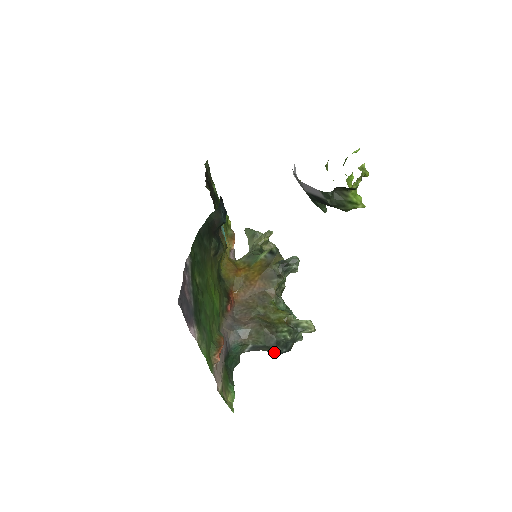
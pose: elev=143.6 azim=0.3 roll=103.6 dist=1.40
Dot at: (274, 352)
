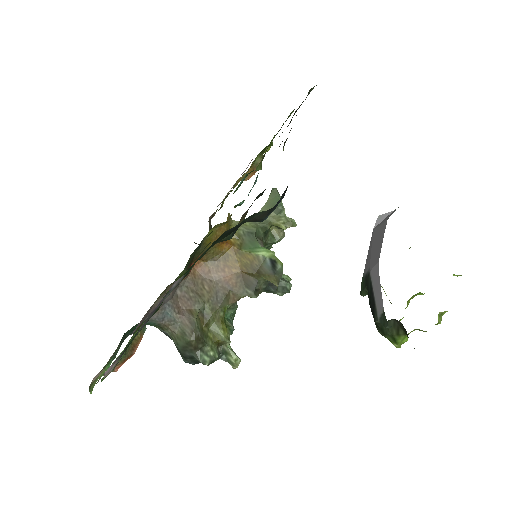
Dot at: (181, 356)
